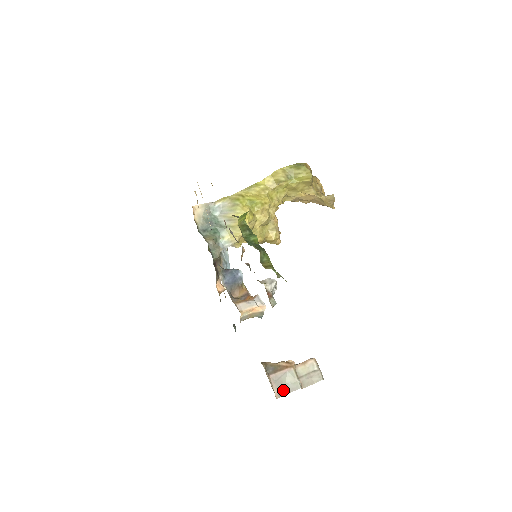
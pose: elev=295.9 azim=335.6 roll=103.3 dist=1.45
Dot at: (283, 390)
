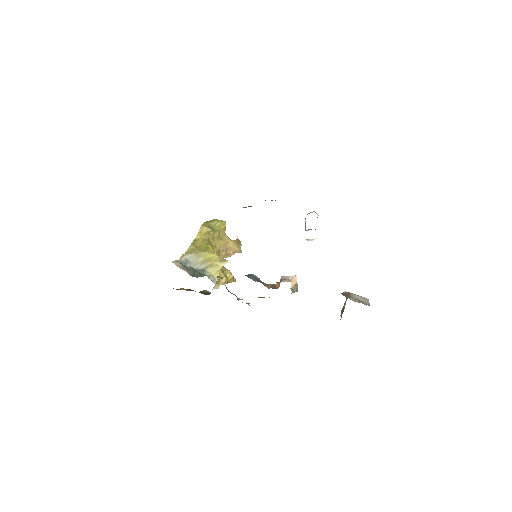
Dot at: (365, 303)
